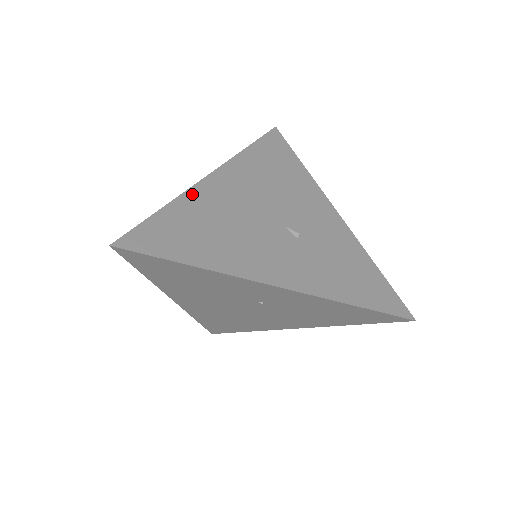
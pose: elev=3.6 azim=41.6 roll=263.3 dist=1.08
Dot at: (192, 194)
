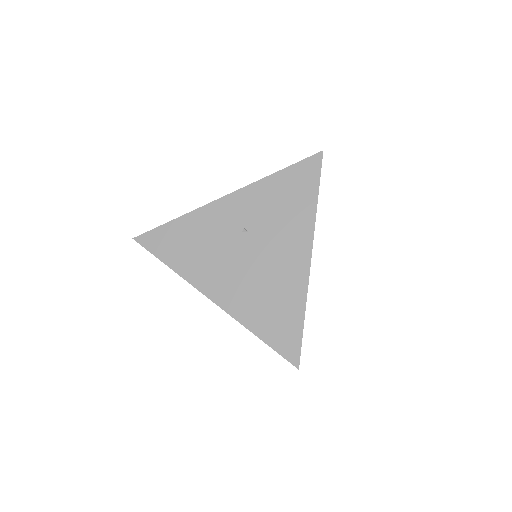
Dot at: occluded
